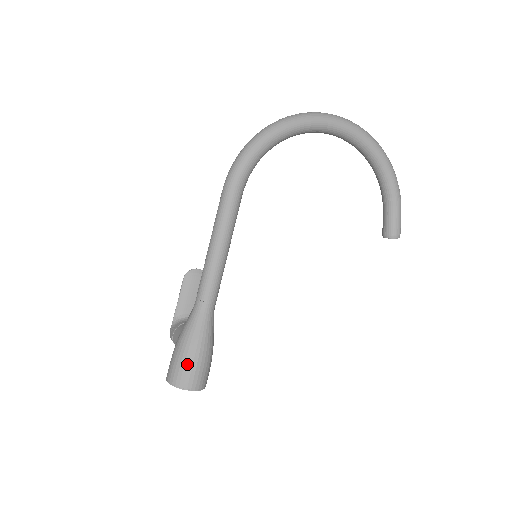
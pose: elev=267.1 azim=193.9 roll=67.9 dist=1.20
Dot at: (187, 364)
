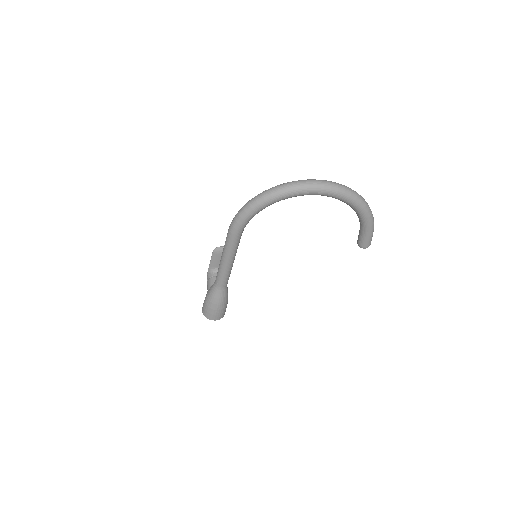
Dot at: (211, 311)
